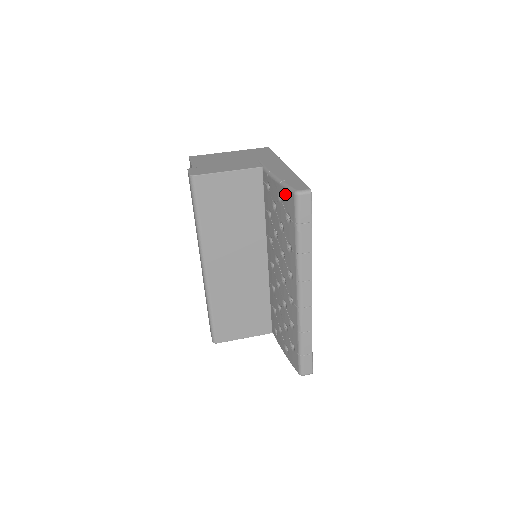
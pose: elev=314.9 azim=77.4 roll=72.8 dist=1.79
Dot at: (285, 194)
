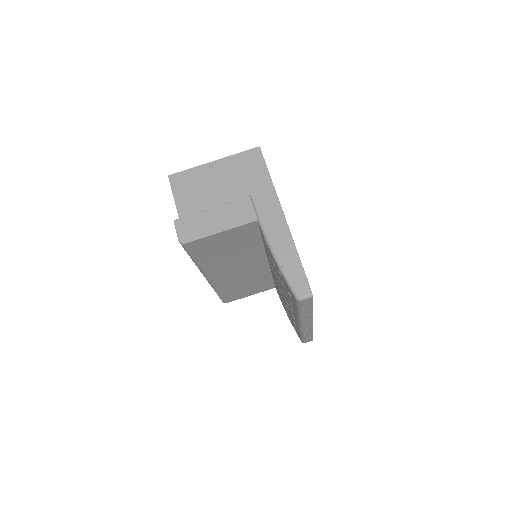
Dot at: (286, 283)
